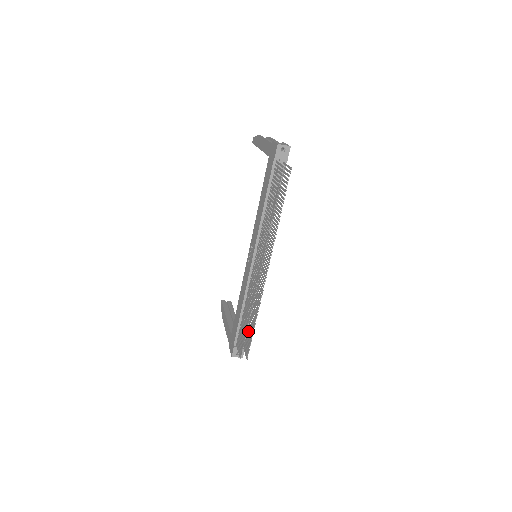
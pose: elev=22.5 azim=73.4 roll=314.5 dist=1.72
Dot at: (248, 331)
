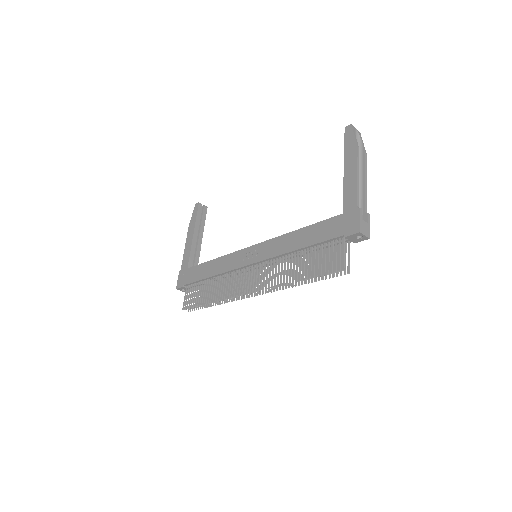
Dot at: occluded
